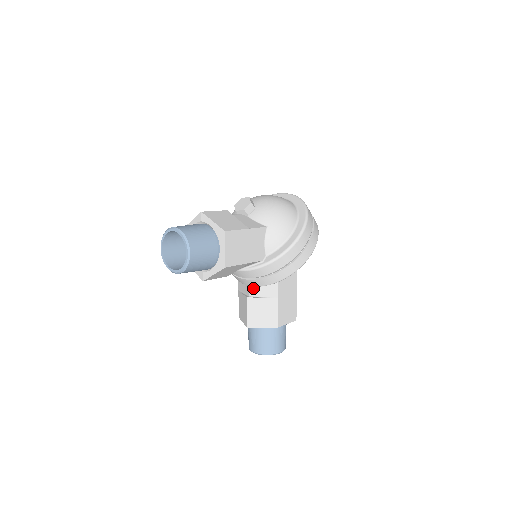
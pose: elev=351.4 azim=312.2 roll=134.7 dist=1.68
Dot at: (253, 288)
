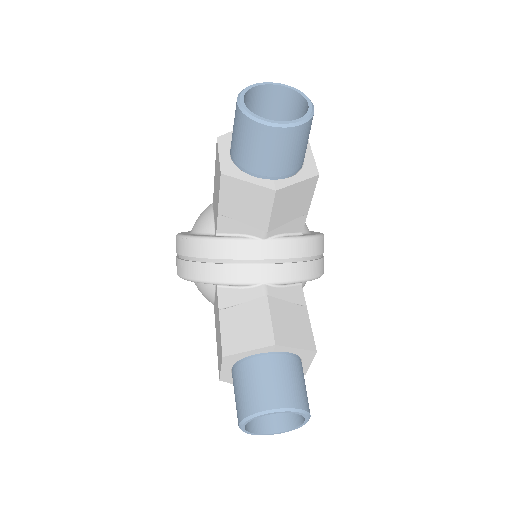
Dot at: (270, 287)
